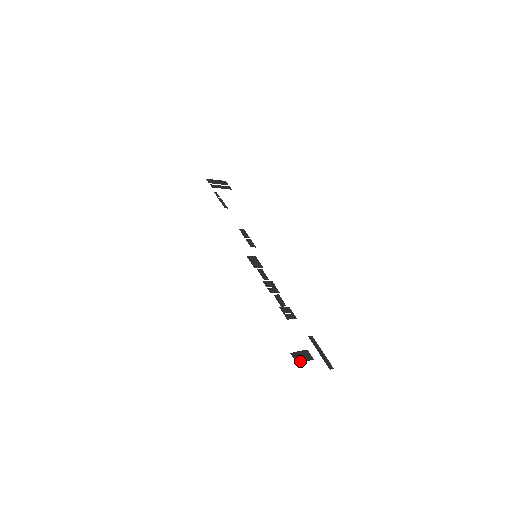
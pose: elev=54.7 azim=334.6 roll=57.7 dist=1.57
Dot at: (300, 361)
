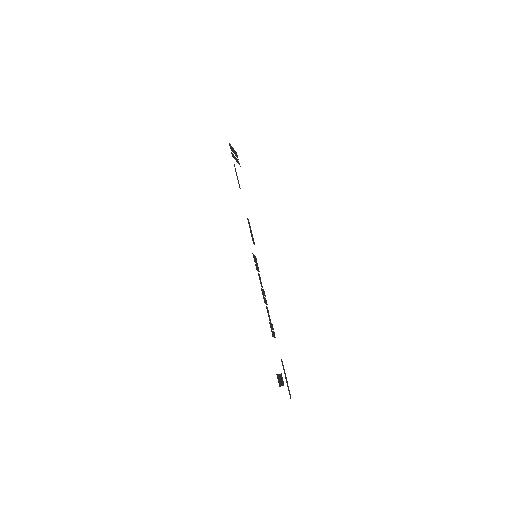
Dot at: (280, 385)
